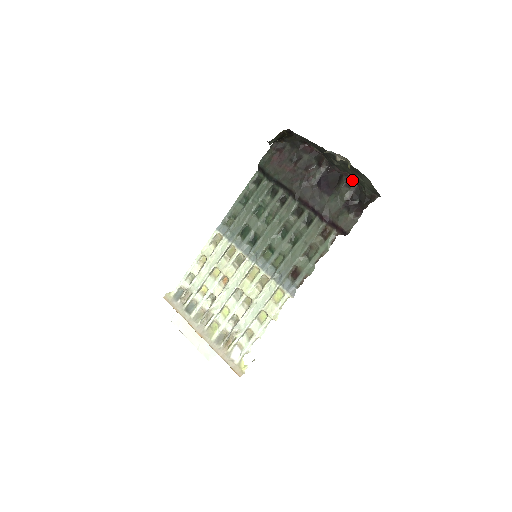
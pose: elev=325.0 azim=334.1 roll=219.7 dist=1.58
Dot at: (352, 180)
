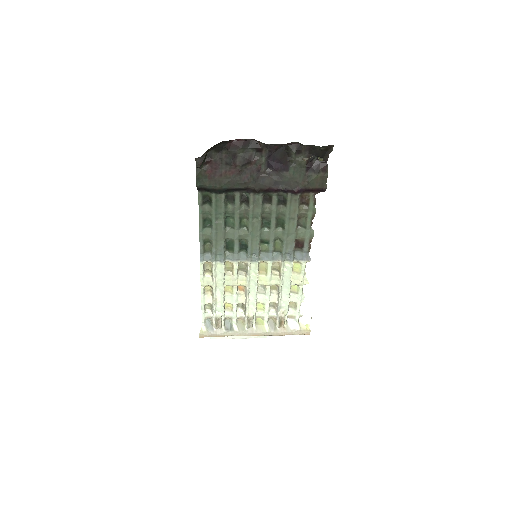
Dot at: occluded
